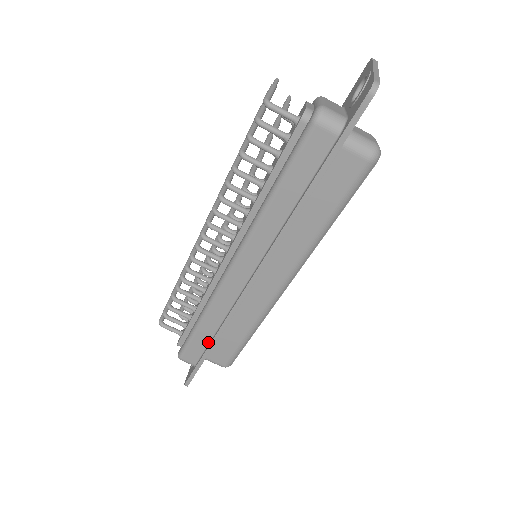
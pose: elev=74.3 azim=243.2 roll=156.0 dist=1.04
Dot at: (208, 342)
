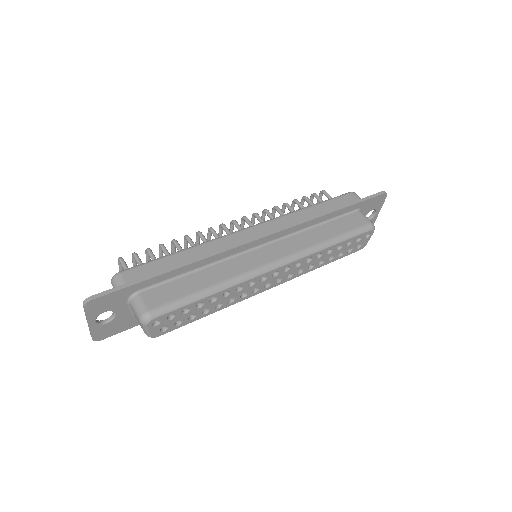
Dot at: (170, 269)
